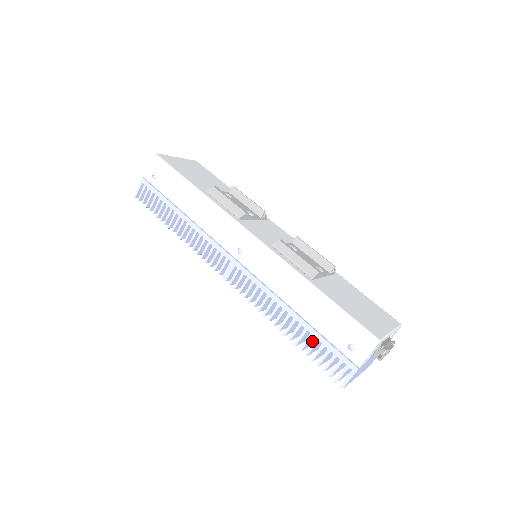
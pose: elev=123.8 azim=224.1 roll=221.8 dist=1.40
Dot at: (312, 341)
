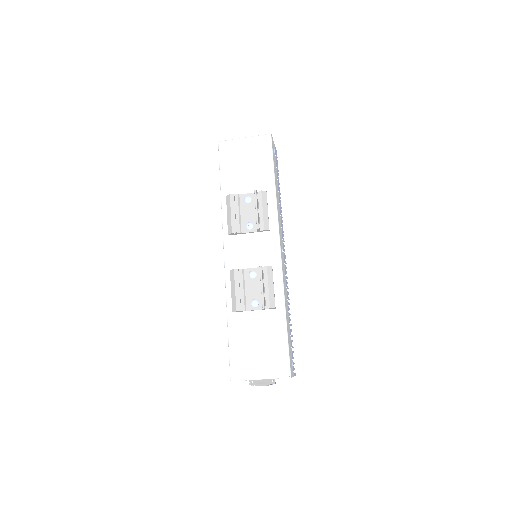
Dot at: occluded
